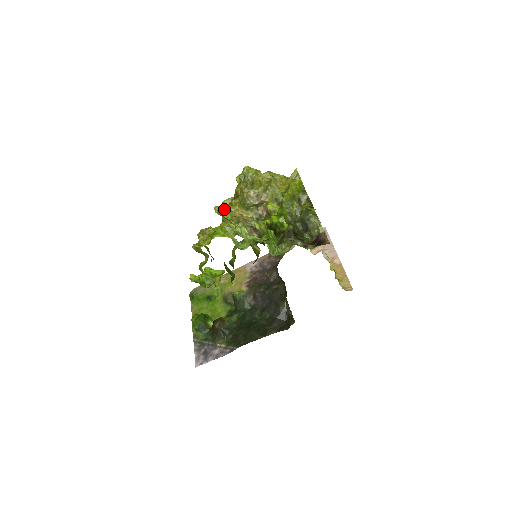
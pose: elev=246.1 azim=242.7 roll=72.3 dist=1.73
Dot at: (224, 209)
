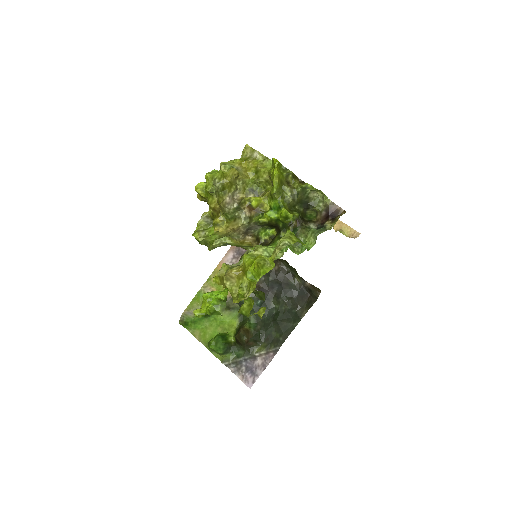
Dot at: (204, 231)
